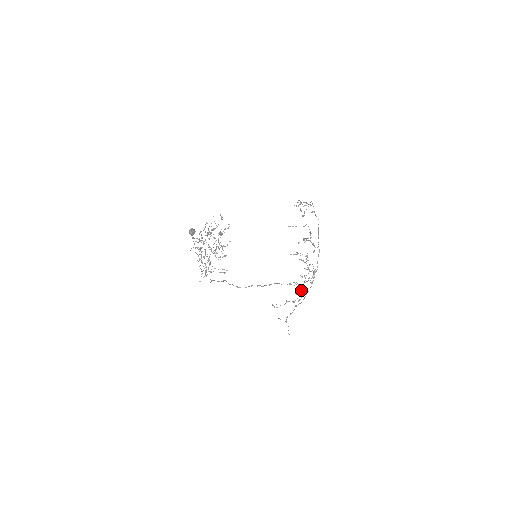
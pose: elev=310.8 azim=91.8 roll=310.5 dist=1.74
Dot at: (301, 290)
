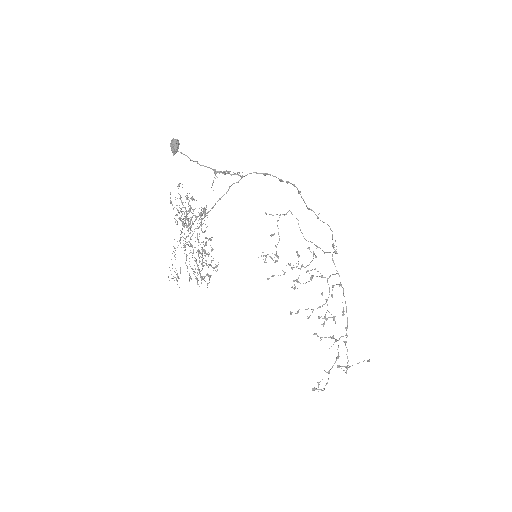
Dot at: occluded
